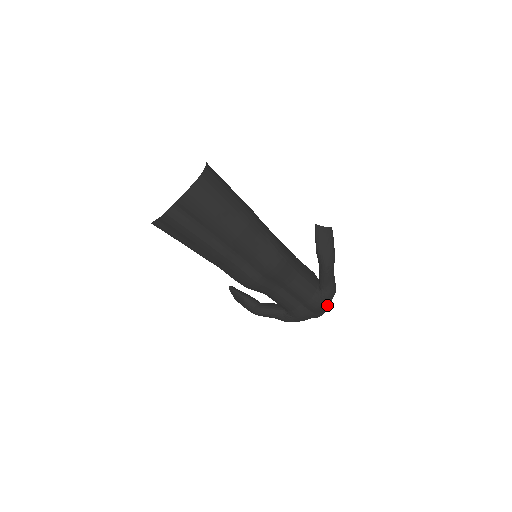
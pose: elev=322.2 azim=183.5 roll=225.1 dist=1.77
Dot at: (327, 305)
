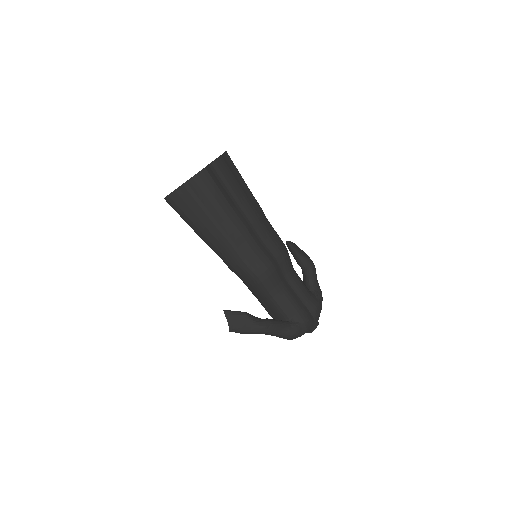
Dot at: (321, 308)
